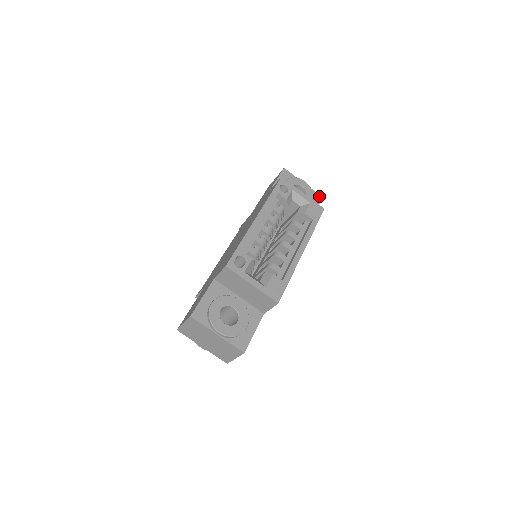
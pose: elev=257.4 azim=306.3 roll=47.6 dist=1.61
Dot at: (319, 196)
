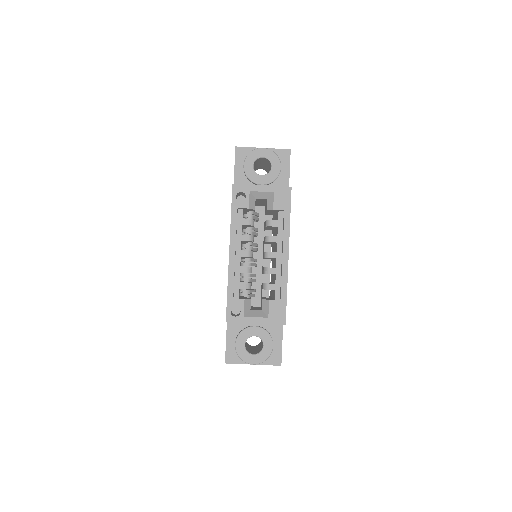
Dot at: (286, 151)
